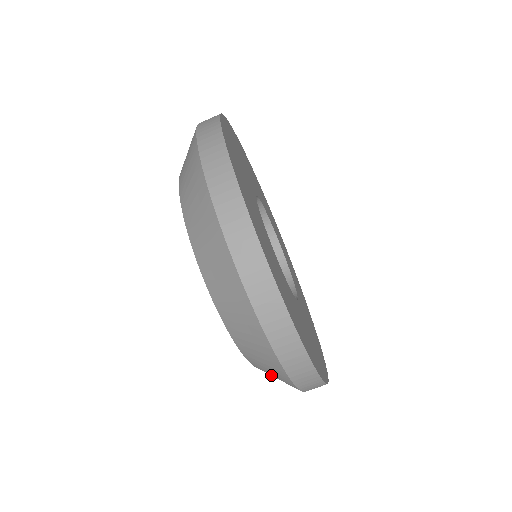
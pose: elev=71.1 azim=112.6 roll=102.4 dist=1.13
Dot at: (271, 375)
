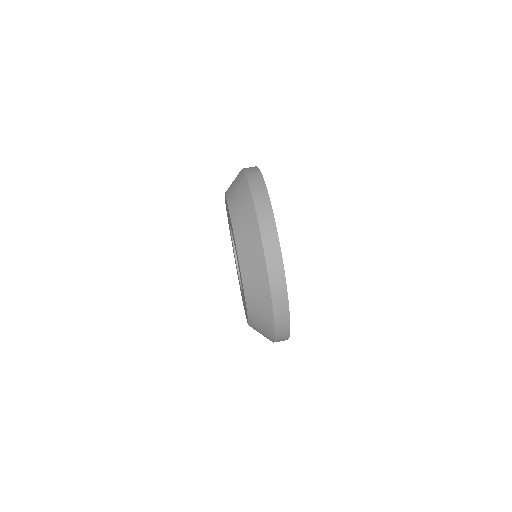
Dot at: (257, 313)
